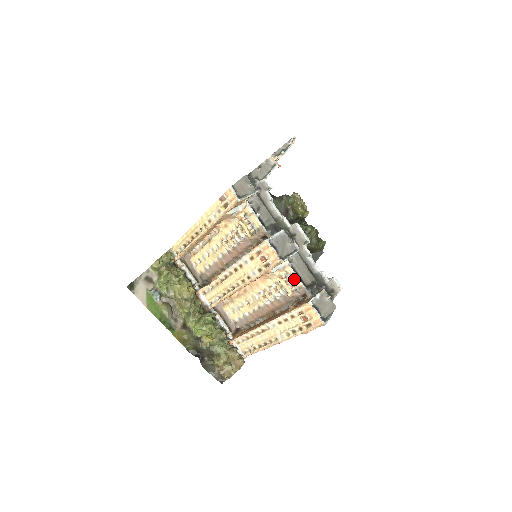
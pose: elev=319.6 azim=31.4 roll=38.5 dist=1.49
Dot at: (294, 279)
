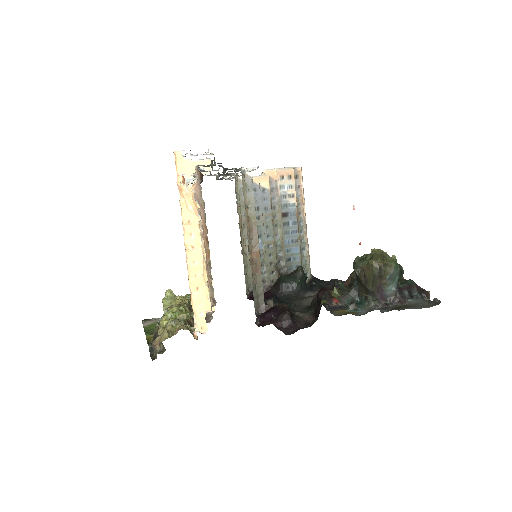
Dot at: occluded
